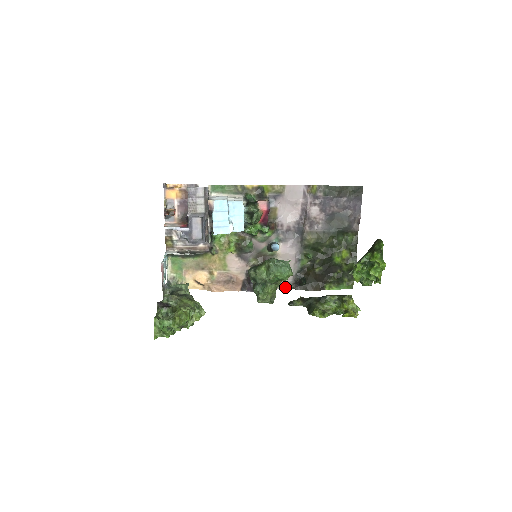
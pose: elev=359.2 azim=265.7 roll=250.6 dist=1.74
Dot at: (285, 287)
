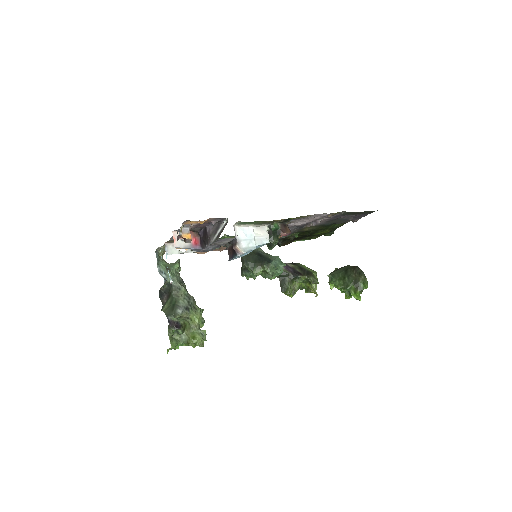
Dot at: occluded
